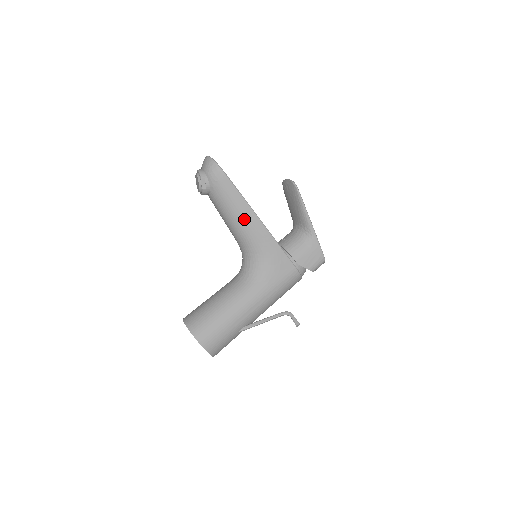
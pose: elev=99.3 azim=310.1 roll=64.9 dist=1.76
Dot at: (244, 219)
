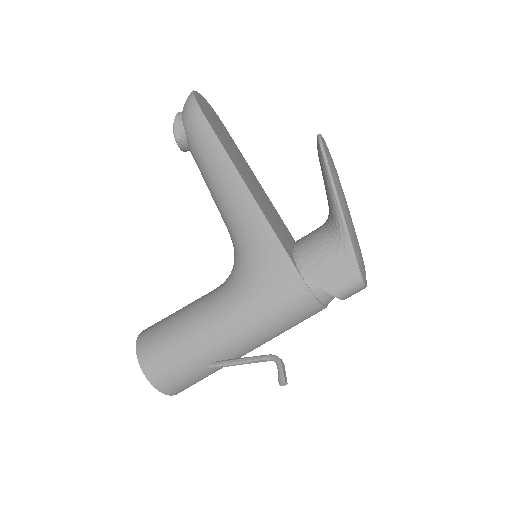
Dot at: (227, 190)
